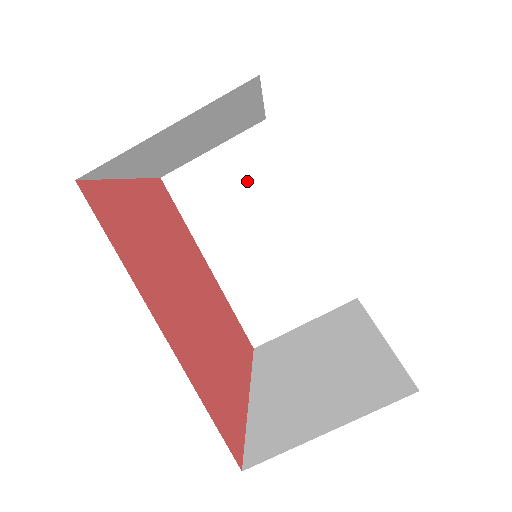
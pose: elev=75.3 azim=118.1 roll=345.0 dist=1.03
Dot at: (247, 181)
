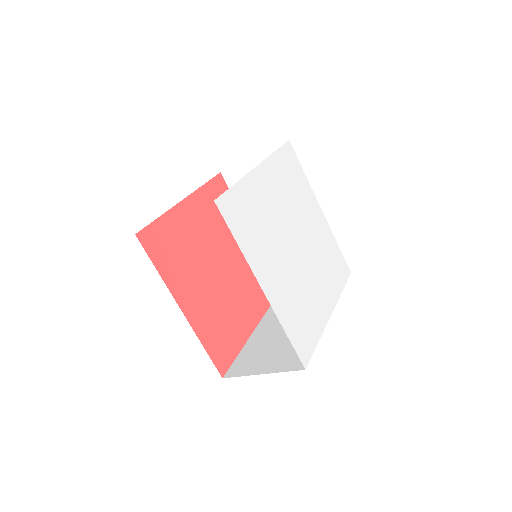
Dot at: occluded
